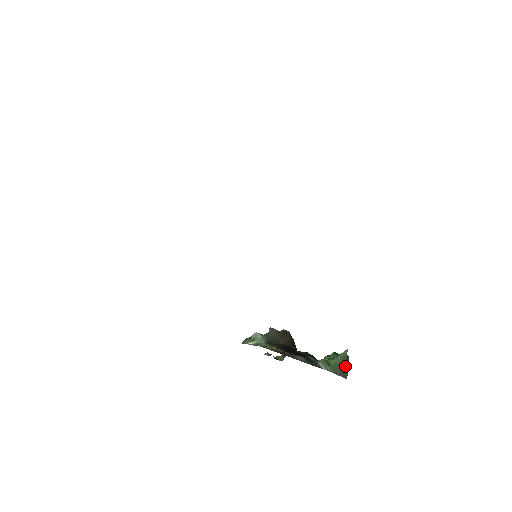
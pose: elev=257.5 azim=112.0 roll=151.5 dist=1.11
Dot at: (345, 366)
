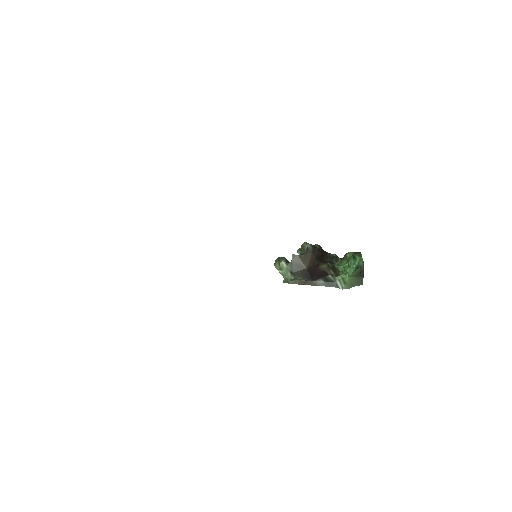
Dot at: (360, 276)
